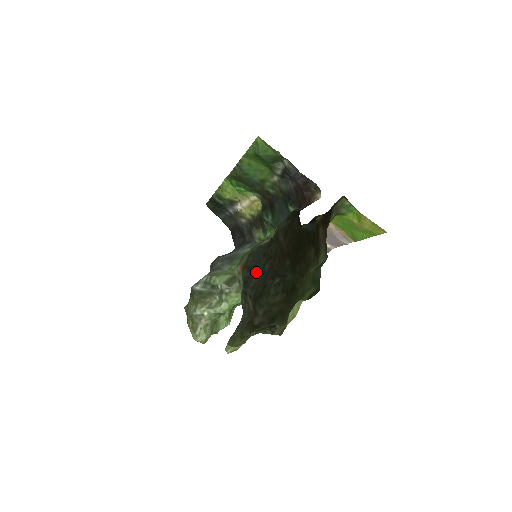
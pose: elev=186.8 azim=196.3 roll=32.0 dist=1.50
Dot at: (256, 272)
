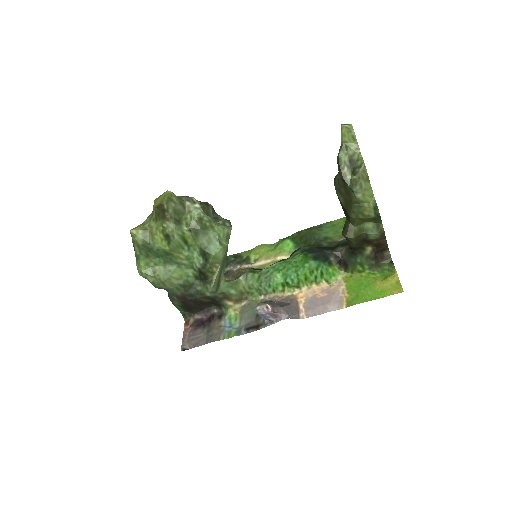
Dot at: occluded
